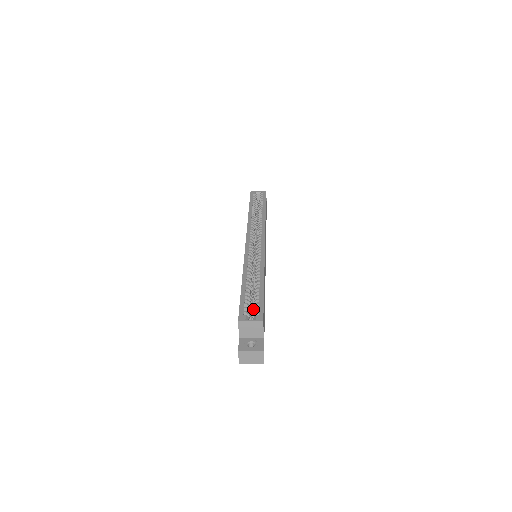
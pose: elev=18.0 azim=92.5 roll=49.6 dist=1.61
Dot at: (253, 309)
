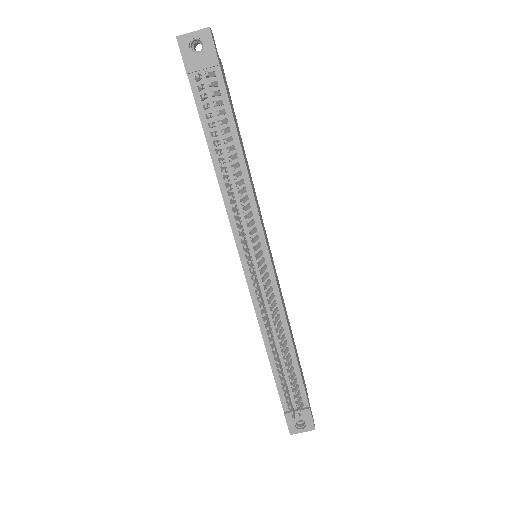
Dot at: occluded
